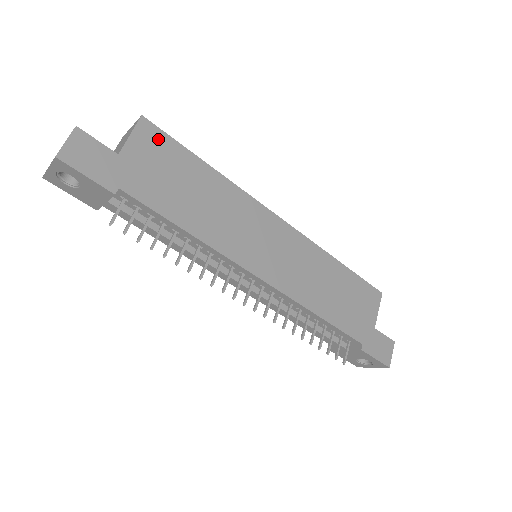
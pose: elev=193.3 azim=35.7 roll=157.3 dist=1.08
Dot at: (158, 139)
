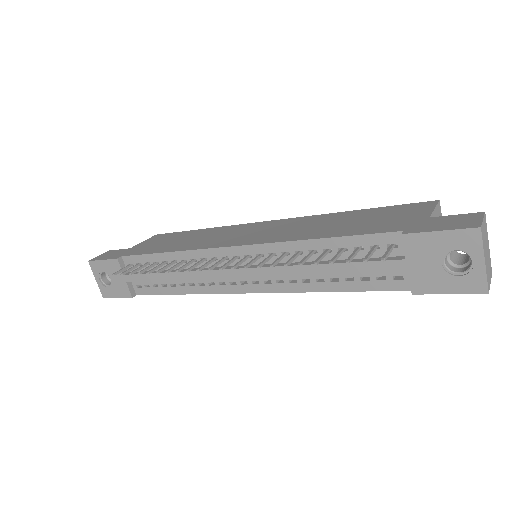
Dot at: (163, 236)
